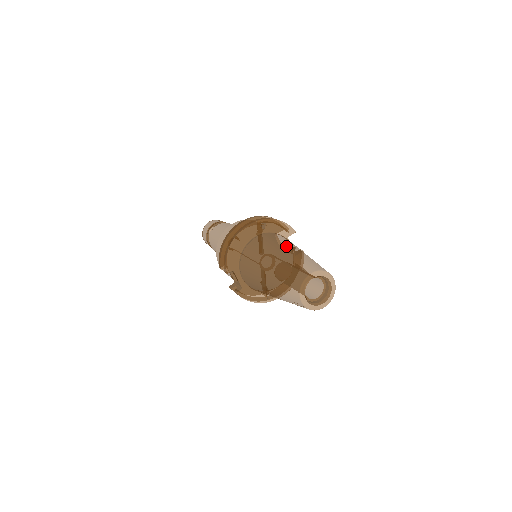
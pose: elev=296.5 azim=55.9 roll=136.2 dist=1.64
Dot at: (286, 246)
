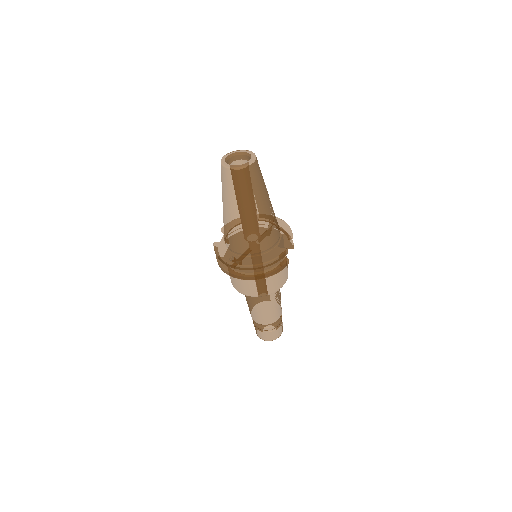
Dot at: occluded
